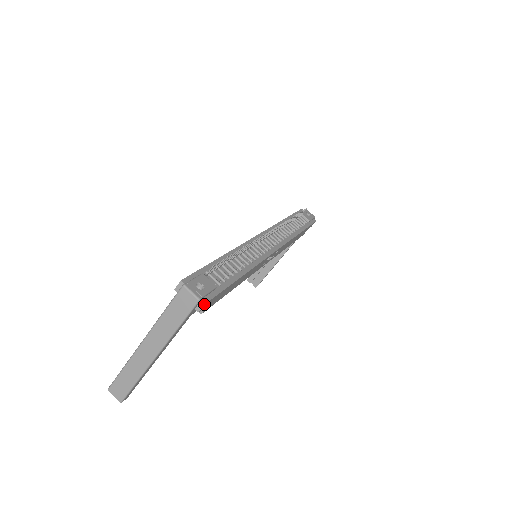
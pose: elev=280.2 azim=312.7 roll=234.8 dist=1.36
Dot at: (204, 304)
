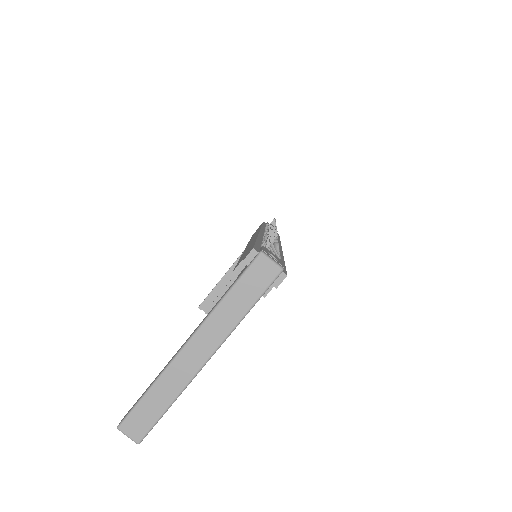
Dot at: (285, 276)
